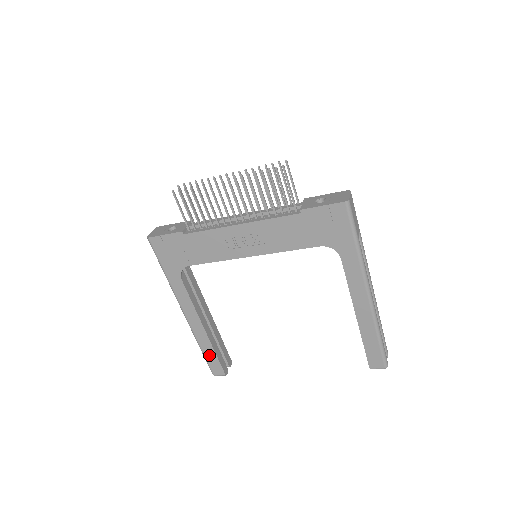
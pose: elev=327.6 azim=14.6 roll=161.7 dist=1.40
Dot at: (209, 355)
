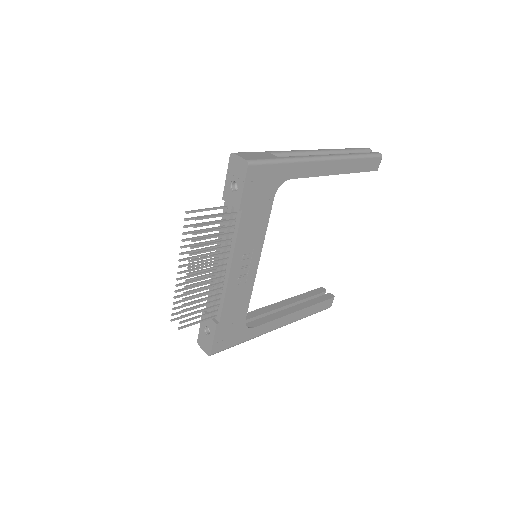
Dot at: (316, 310)
